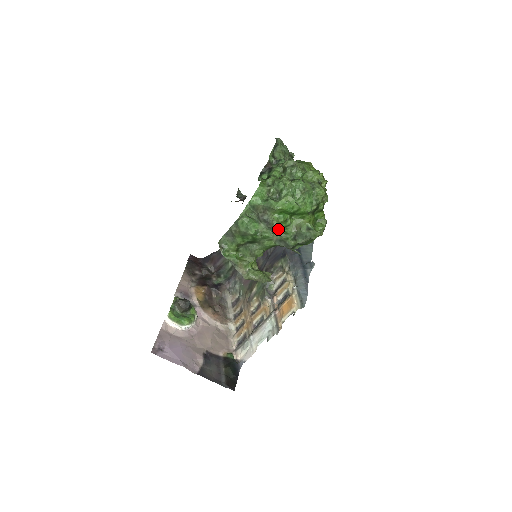
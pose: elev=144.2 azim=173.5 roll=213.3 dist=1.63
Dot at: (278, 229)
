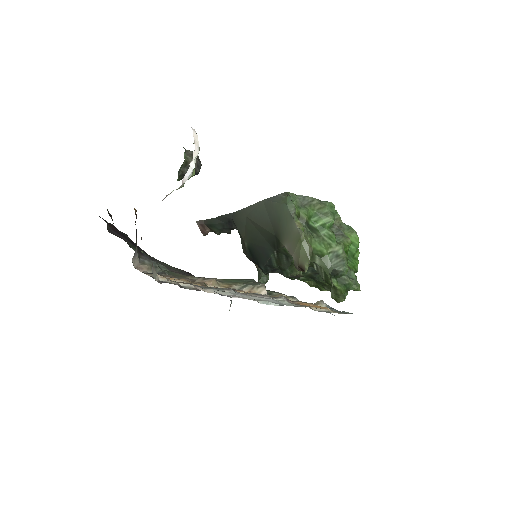
Dot at: (343, 247)
